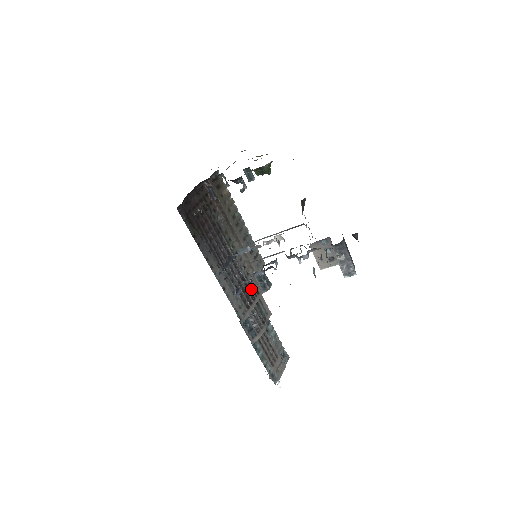
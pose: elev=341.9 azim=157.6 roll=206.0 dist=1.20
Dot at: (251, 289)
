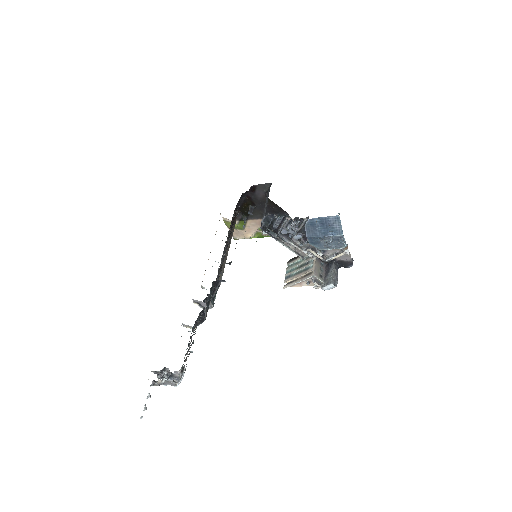
Dot at: occluded
